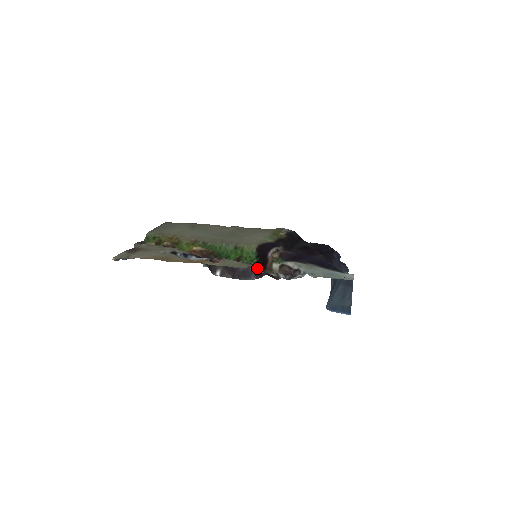
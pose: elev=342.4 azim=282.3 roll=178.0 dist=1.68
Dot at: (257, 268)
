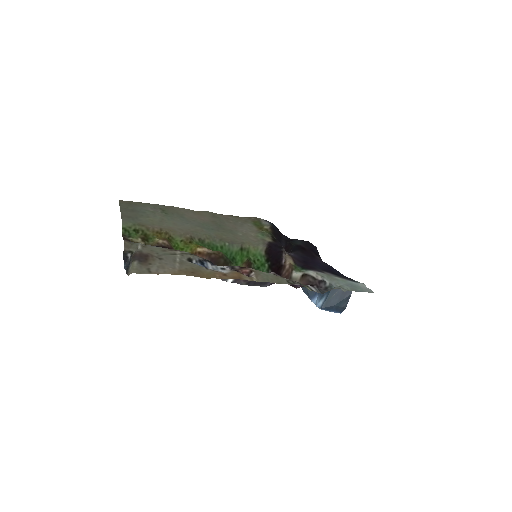
Dot at: occluded
